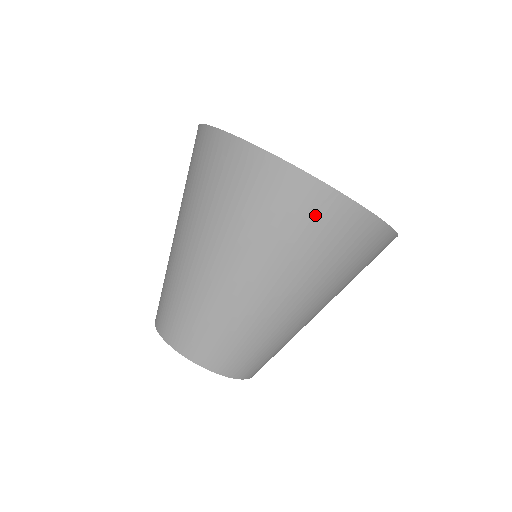
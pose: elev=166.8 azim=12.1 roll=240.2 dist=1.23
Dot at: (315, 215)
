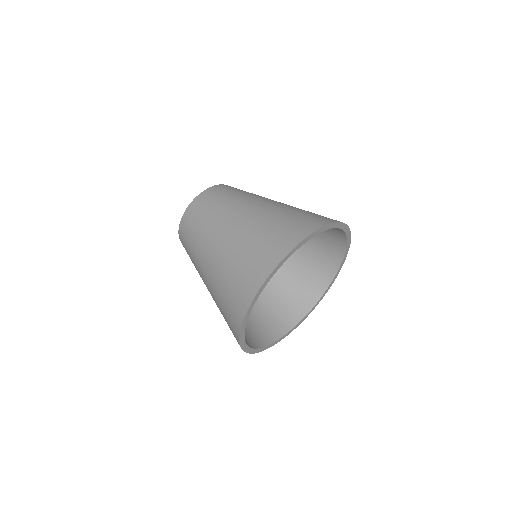
Dot at: (230, 325)
